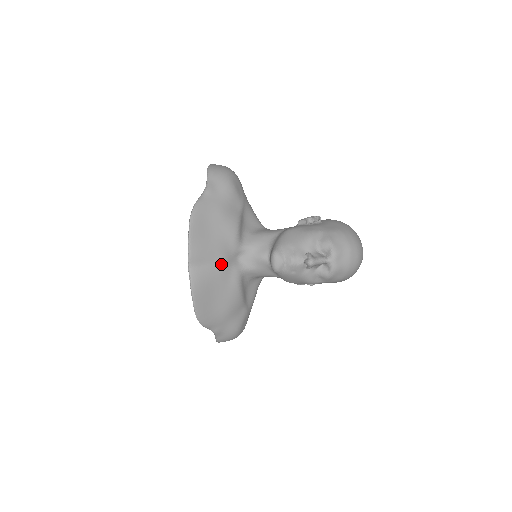
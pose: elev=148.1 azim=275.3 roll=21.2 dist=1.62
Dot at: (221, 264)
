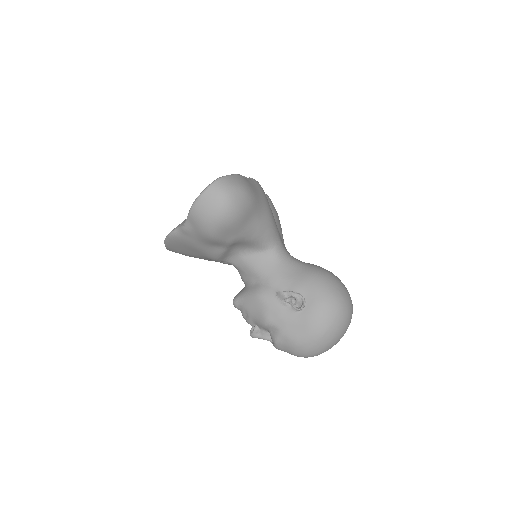
Dot at: occluded
